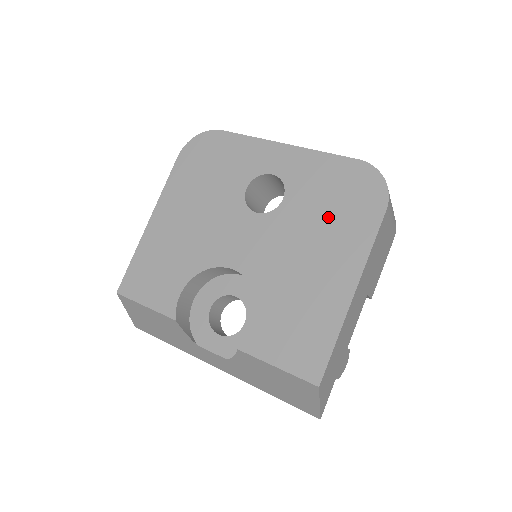
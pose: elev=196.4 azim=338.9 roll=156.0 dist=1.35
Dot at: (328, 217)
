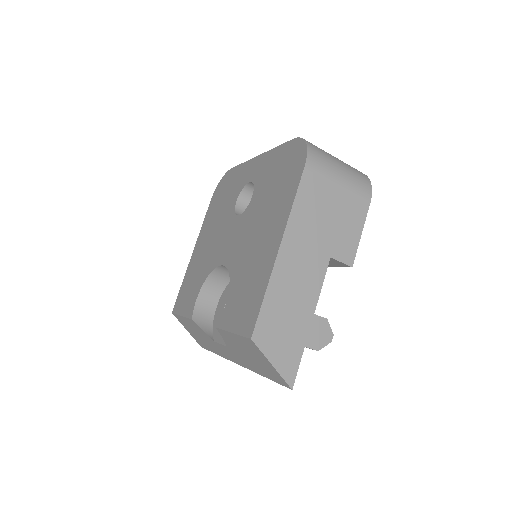
Dot at: (272, 194)
